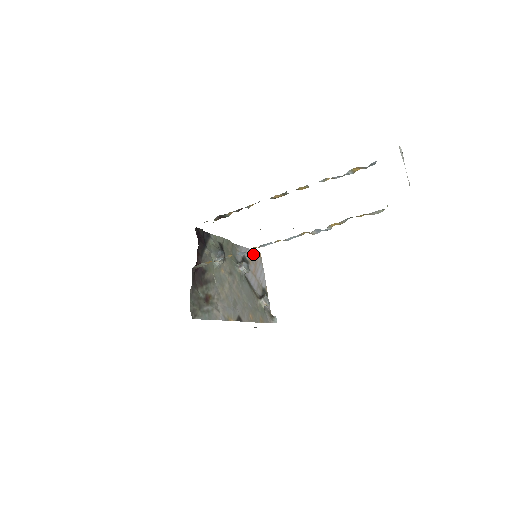
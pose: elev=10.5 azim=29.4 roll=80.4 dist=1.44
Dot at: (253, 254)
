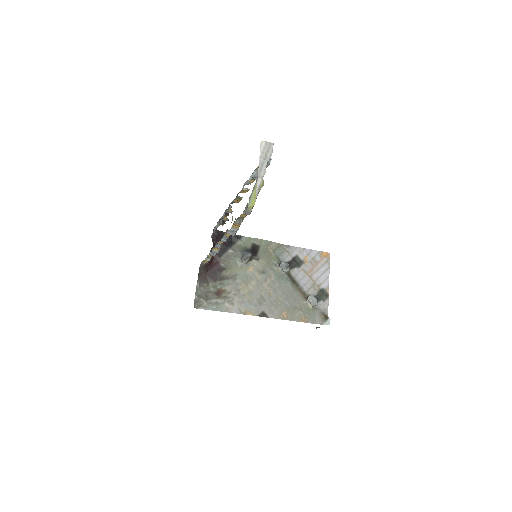
Dot at: (314, 254)
